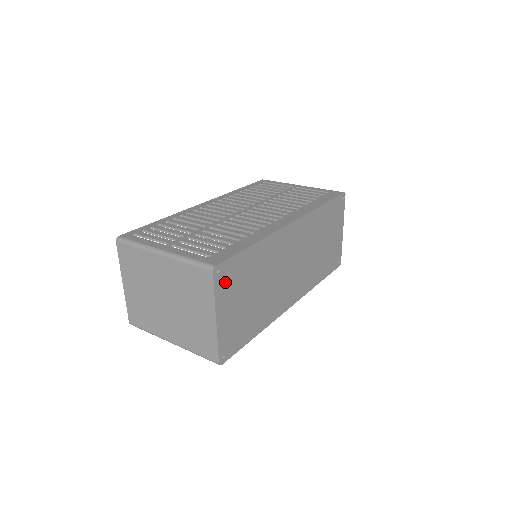
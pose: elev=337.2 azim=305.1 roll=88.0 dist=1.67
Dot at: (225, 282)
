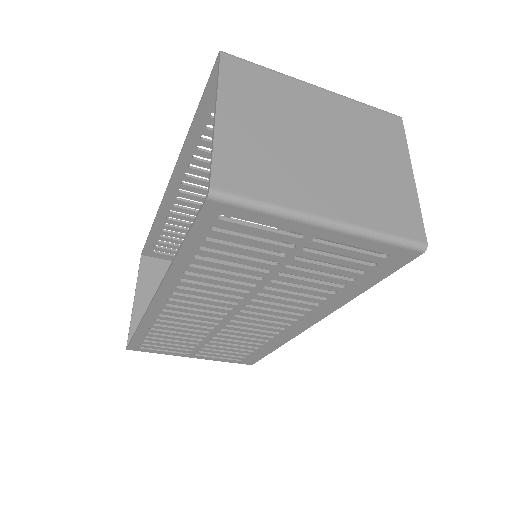
Dot at: occluded
